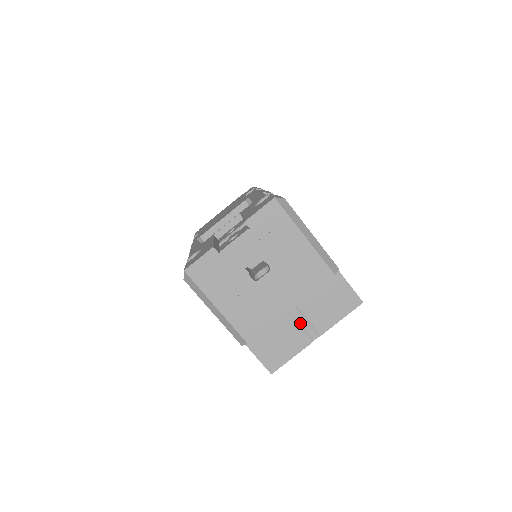
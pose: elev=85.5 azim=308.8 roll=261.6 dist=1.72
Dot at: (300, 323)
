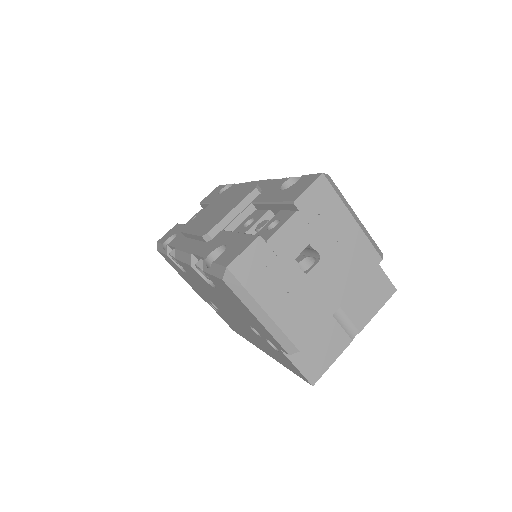
Dot at: (339, 321)
